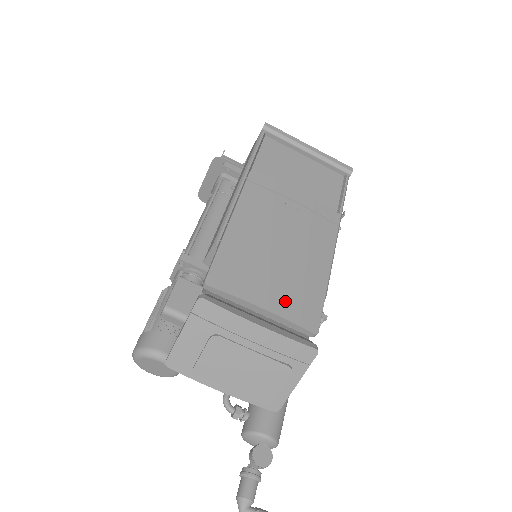
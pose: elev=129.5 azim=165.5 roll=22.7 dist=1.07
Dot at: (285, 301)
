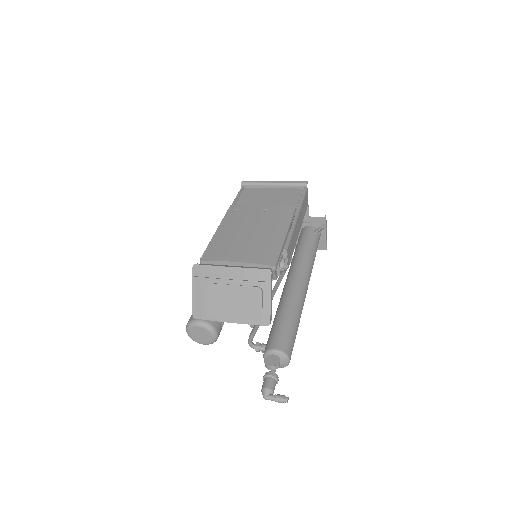
Dot at: (251, 255)
